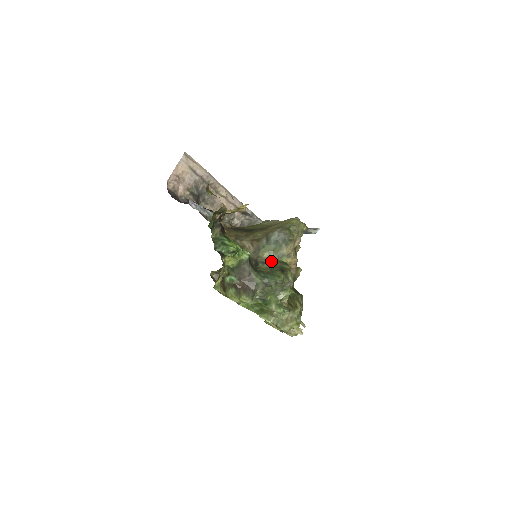
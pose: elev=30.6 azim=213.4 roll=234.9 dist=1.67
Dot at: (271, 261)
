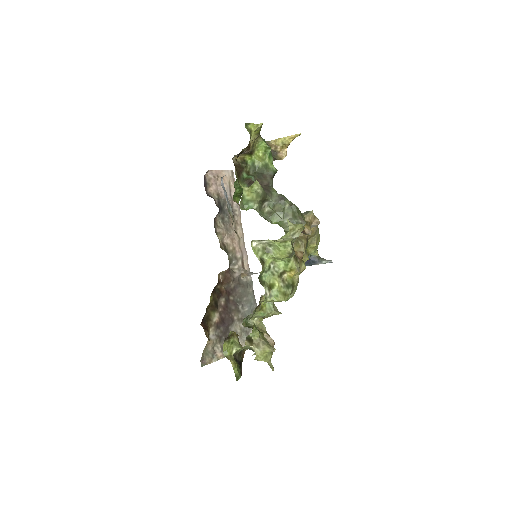
Dot at: occluded
